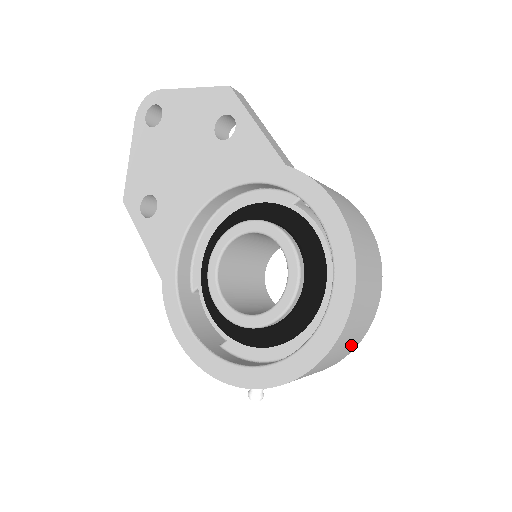
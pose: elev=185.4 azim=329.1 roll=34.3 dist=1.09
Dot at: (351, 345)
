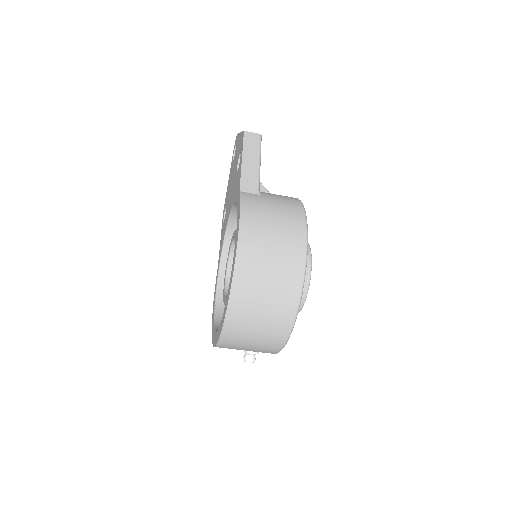
Dot at: (269, 334)
